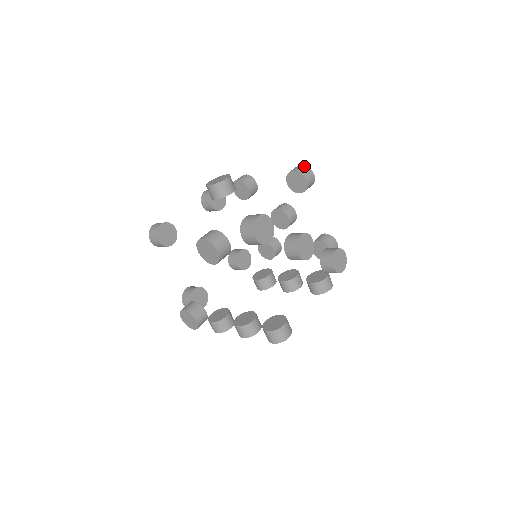
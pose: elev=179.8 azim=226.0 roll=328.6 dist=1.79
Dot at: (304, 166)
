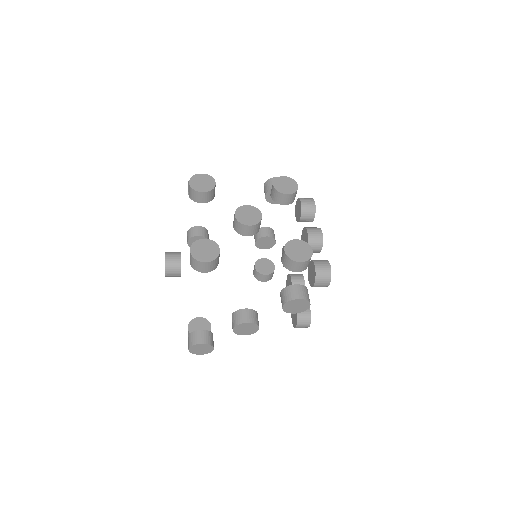
Dot at: (191, 258)
